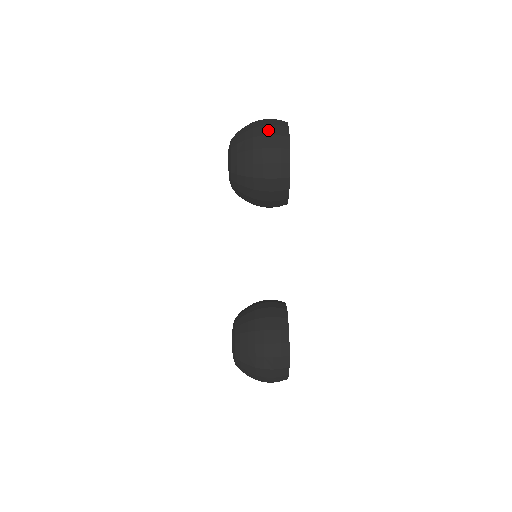
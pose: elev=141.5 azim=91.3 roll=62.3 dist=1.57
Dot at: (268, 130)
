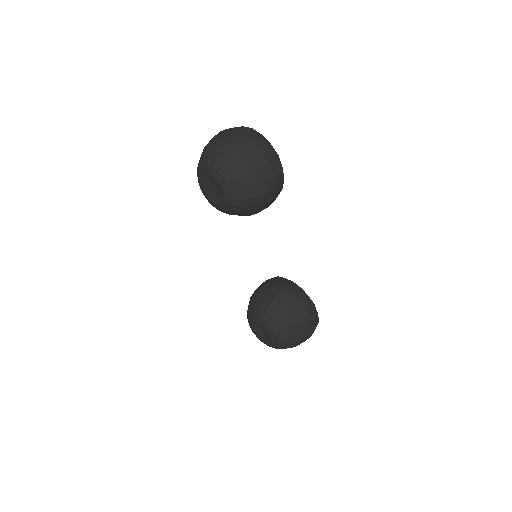
Dot at: (254, 146)
